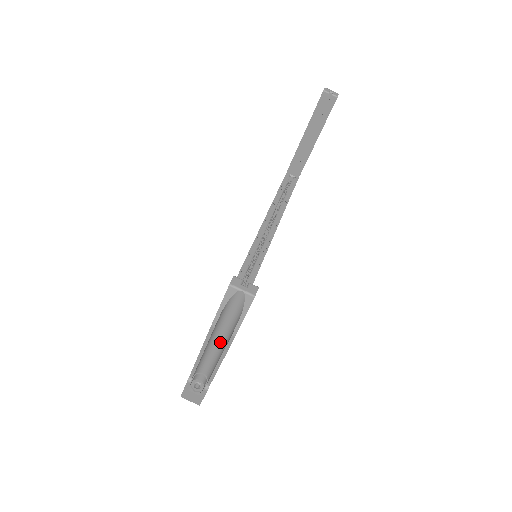
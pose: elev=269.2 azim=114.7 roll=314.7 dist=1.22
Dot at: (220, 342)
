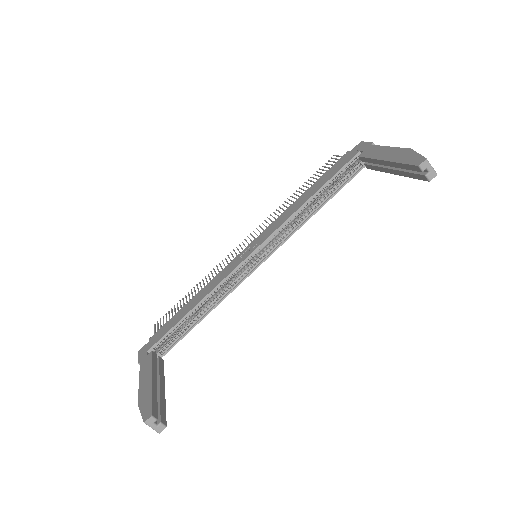
Dot at: occluded
